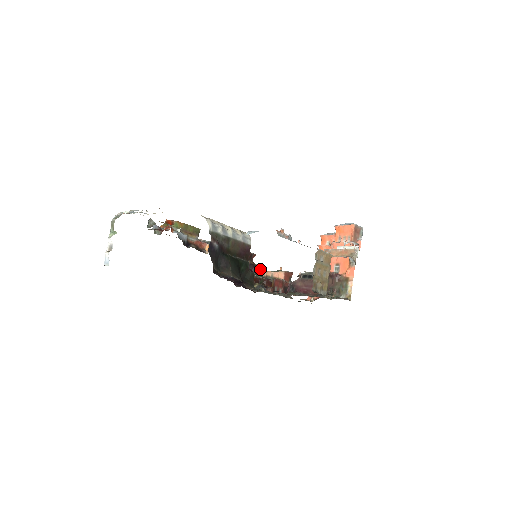
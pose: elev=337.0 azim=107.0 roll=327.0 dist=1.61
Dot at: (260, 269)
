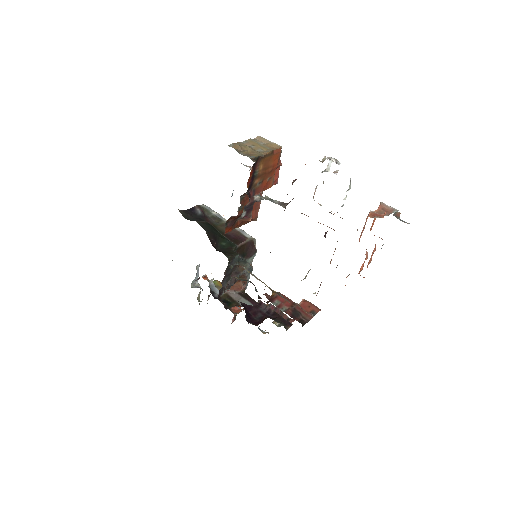
Dot at: (289, 325)
